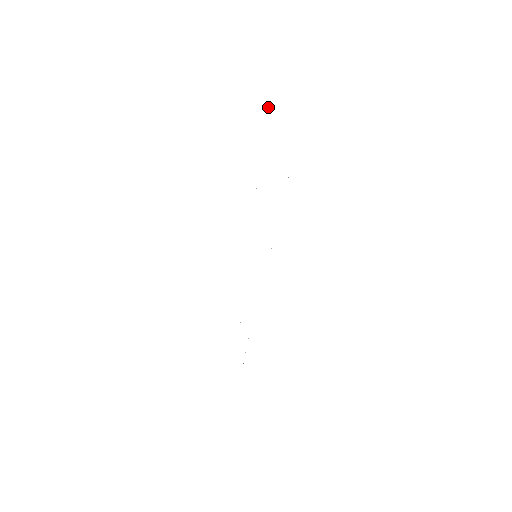
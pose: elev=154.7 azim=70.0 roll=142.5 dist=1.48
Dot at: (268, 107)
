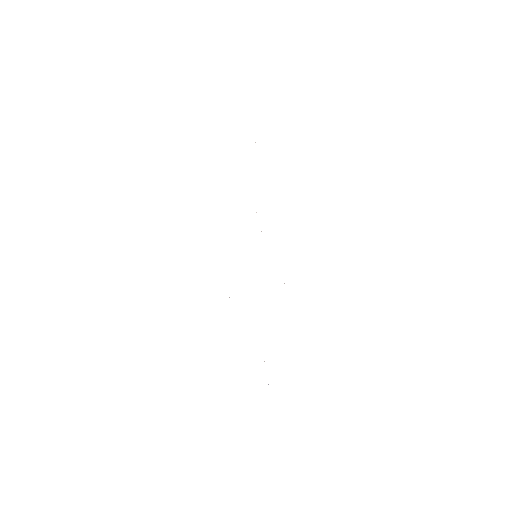
Dot at: occluded
